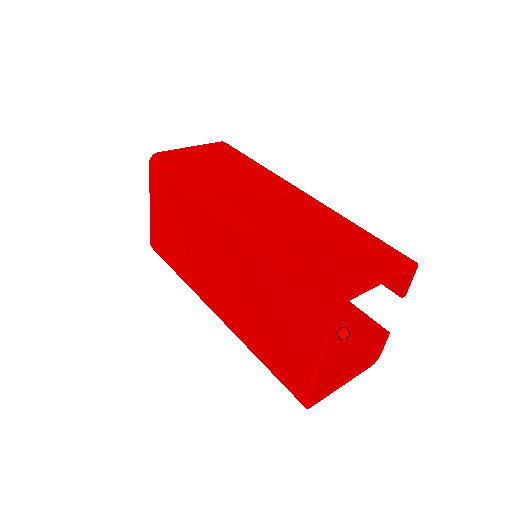
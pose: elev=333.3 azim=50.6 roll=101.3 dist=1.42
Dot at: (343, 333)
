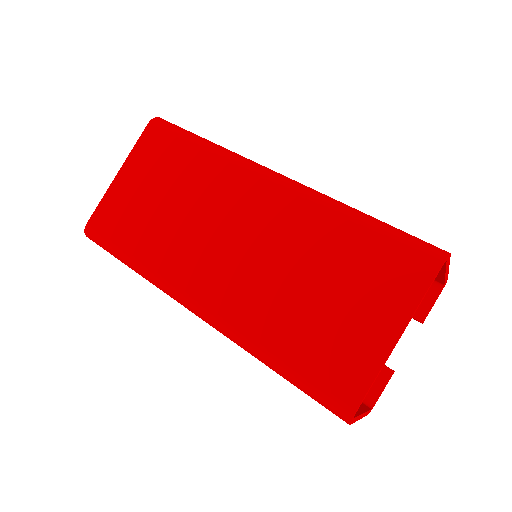
Dot at: occluded
